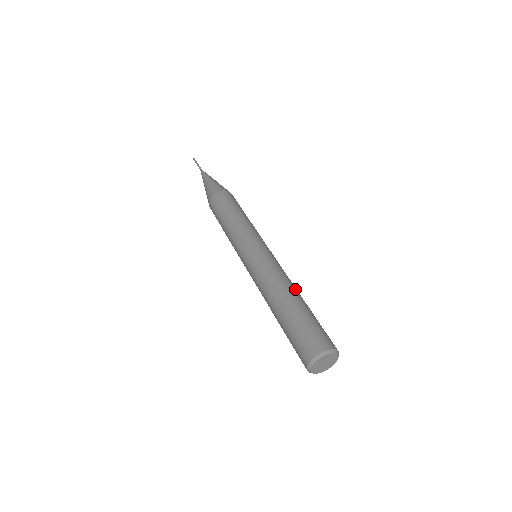
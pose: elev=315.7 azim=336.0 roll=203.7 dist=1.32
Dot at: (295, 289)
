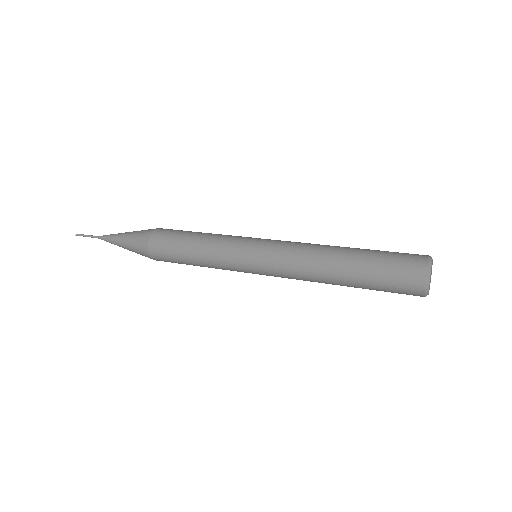
Dot at: occluded
